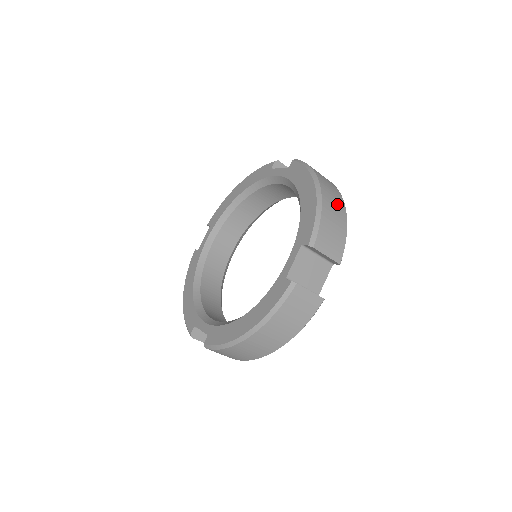
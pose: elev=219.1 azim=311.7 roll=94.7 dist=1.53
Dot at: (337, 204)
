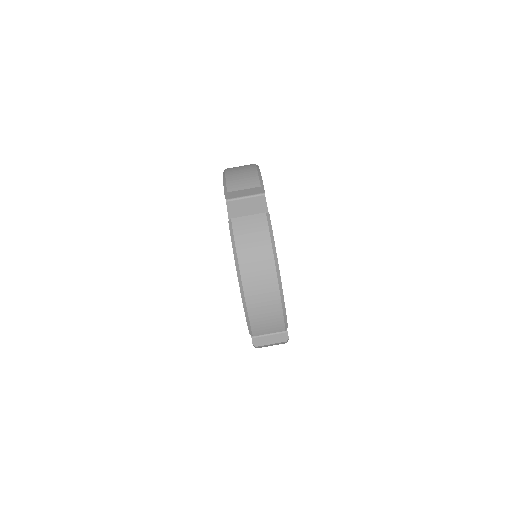
Dot at: occluded
